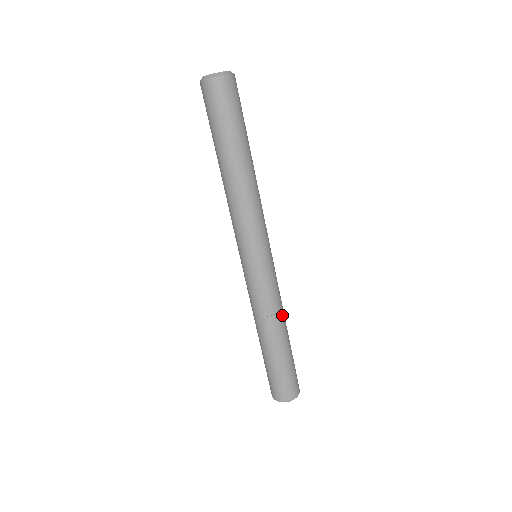
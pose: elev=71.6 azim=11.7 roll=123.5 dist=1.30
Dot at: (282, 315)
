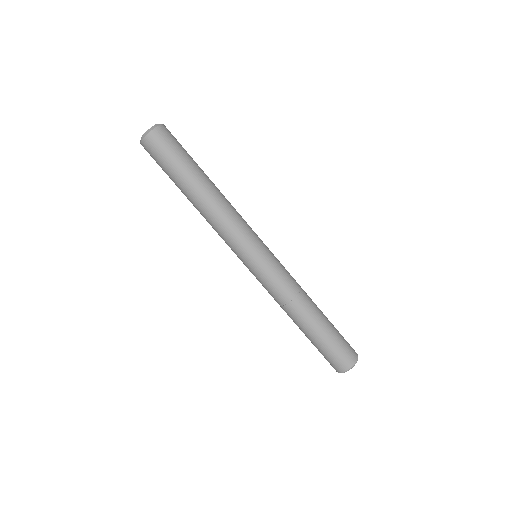
Dot at: (304, 292)
